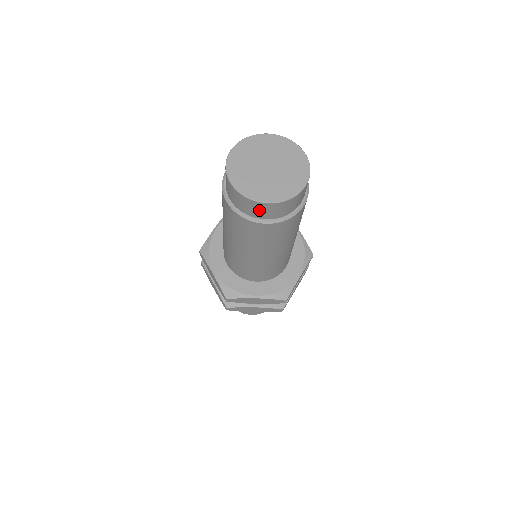
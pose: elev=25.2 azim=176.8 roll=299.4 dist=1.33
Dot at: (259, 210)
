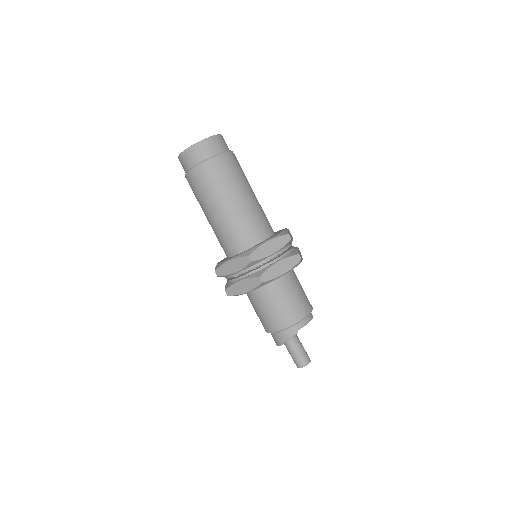
Dot at: (207, 148)
